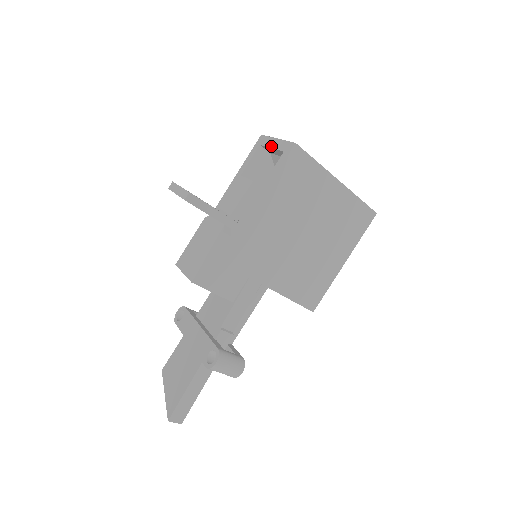
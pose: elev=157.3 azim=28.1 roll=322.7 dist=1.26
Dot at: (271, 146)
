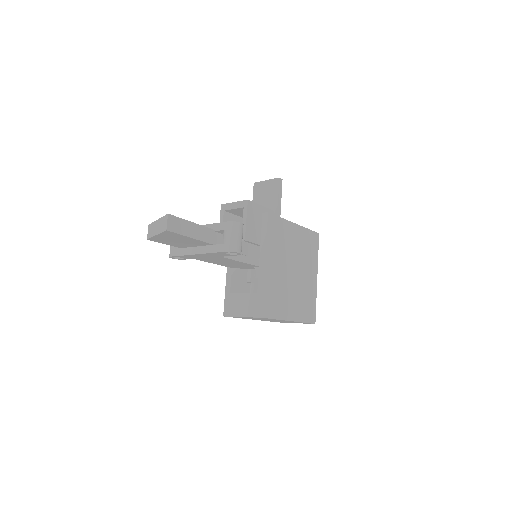
Dot at: occluded
